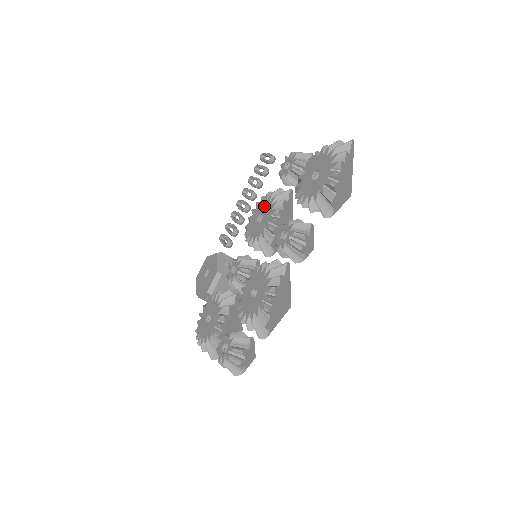
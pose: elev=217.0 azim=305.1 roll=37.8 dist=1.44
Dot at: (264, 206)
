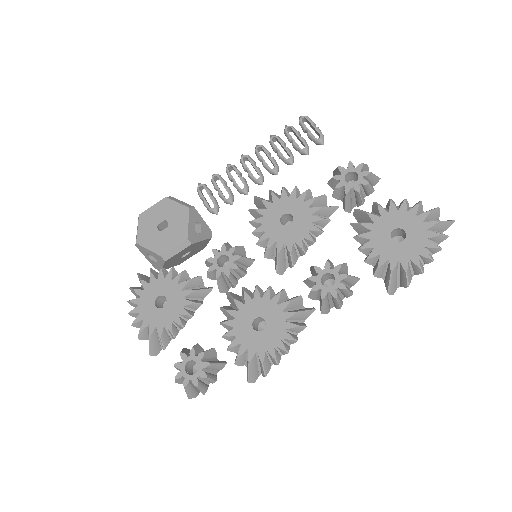
Dot at: (298, 207)
